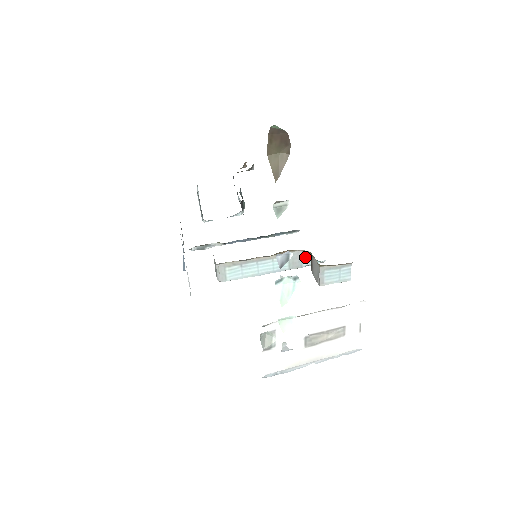
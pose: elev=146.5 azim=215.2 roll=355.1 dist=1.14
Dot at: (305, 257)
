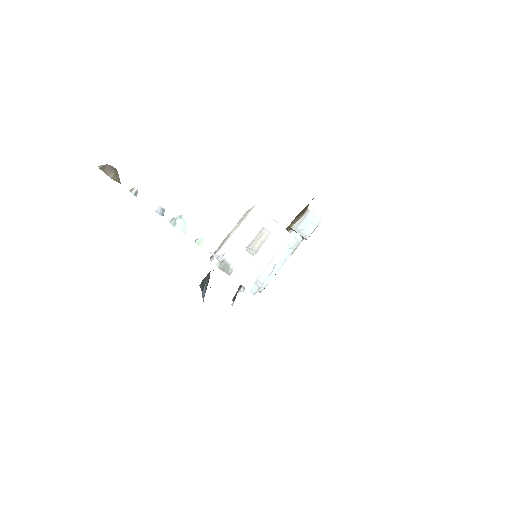
Dot at: occluded
